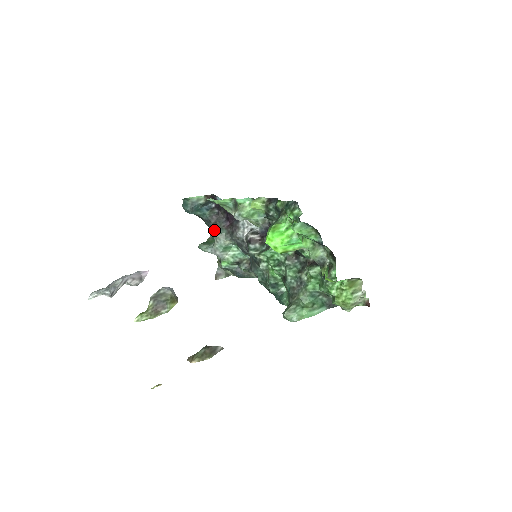
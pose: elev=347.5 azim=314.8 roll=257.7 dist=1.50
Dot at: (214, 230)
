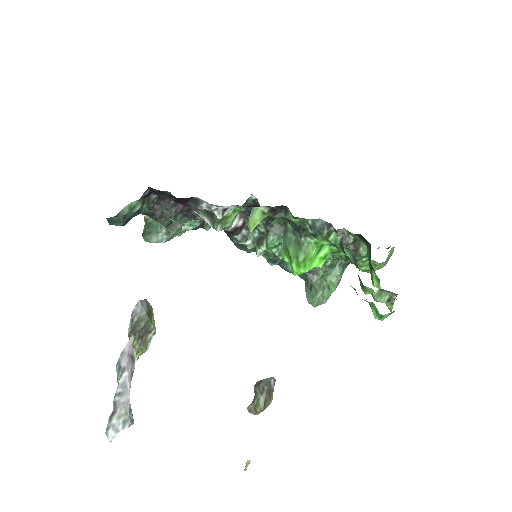
Dot at: (166, 225)
